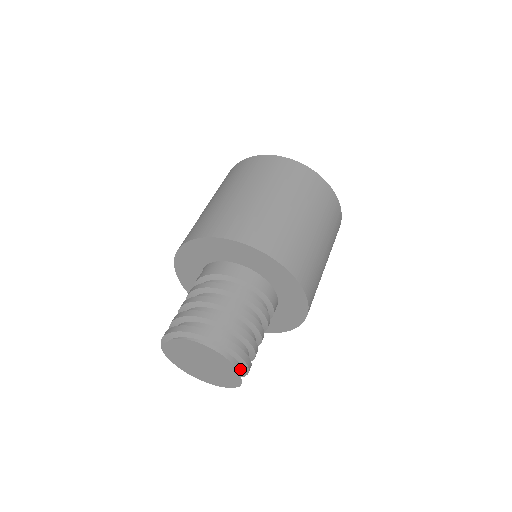
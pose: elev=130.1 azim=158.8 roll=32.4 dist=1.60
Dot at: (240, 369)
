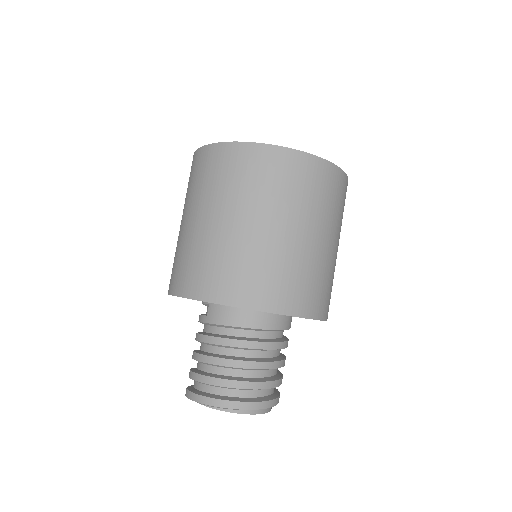
Dot at: occluded
